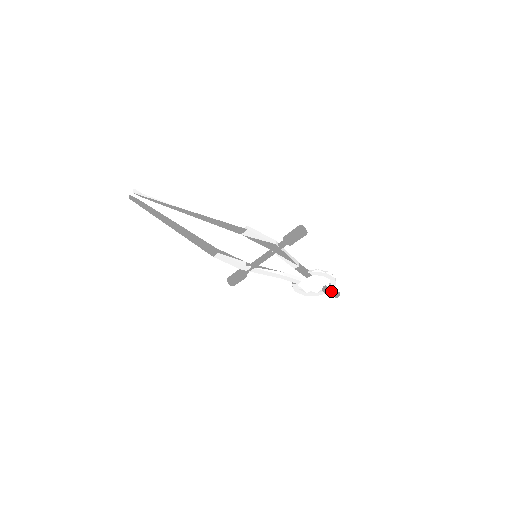
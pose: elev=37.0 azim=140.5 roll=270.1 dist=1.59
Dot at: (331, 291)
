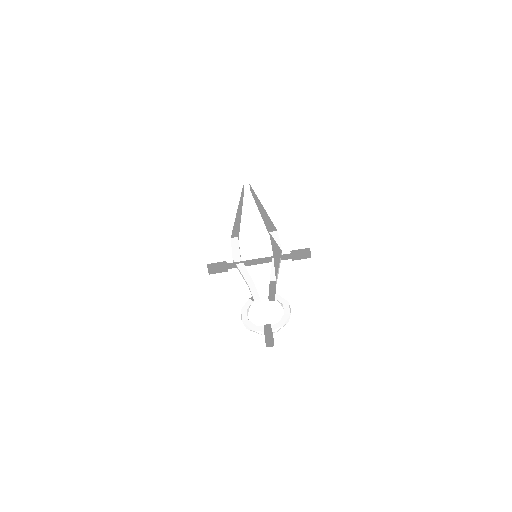
Dot at: (272, 331)
